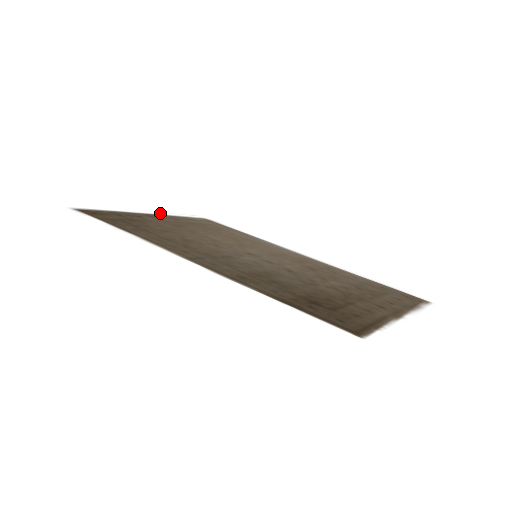
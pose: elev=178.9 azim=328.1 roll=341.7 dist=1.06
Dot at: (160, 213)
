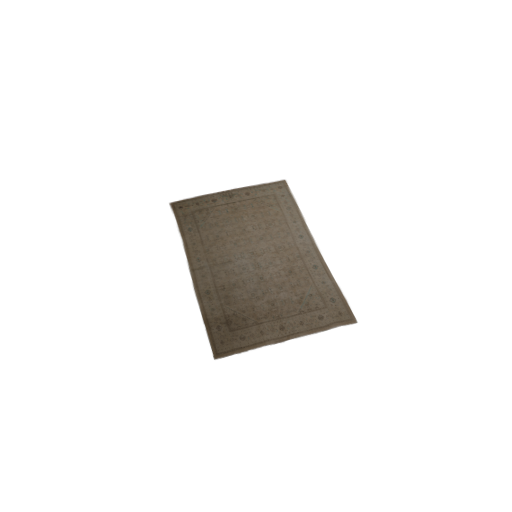
Dot at: (241, 185)
